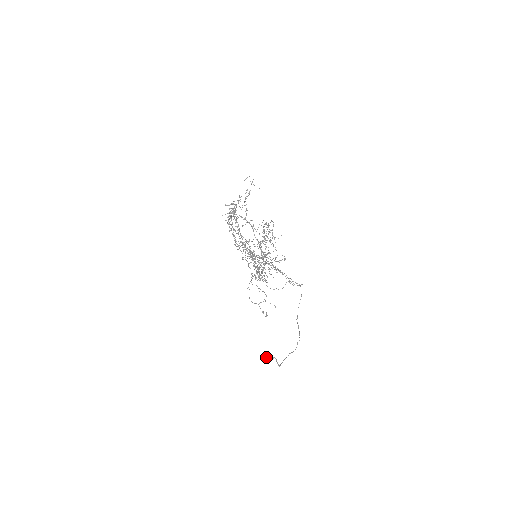
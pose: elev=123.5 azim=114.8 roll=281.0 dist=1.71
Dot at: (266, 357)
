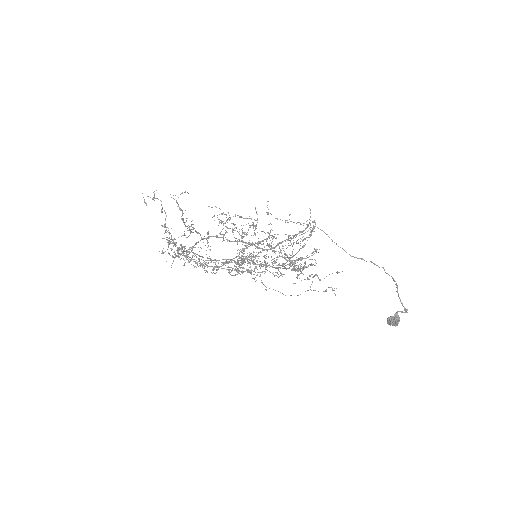
Dot at: (390, 322)
